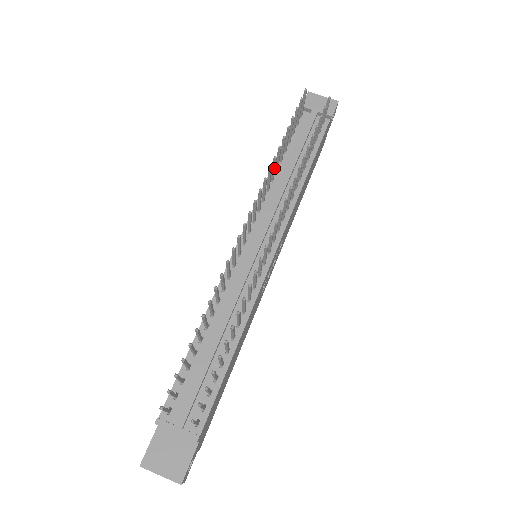
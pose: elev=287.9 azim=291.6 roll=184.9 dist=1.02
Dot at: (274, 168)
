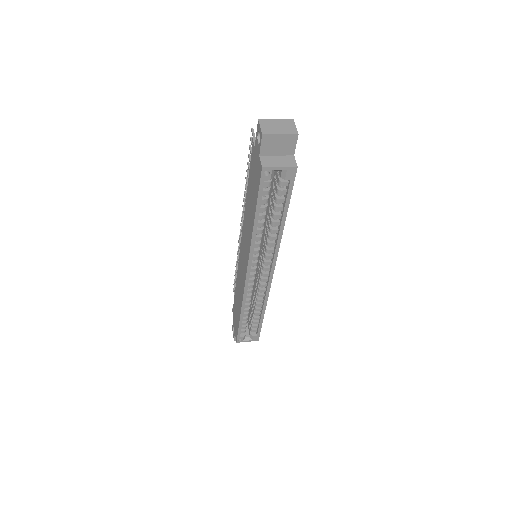
Dot at: occluded
